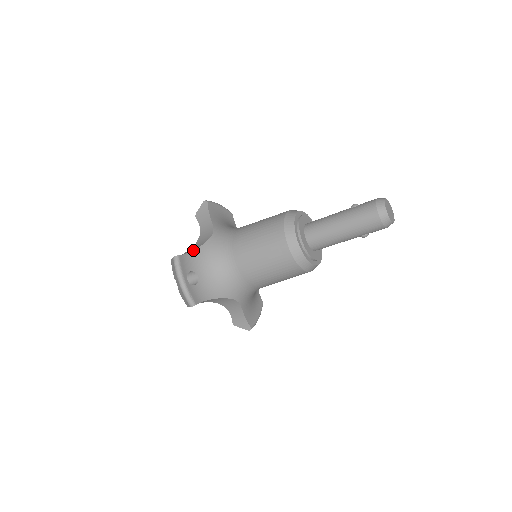
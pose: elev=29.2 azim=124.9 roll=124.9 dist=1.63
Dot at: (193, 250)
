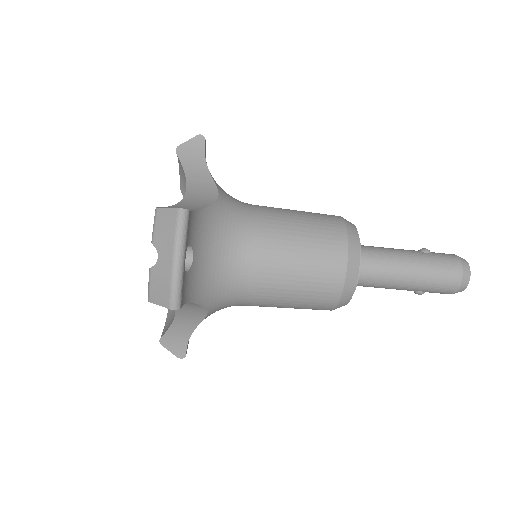
Dot at: (198, 209)
